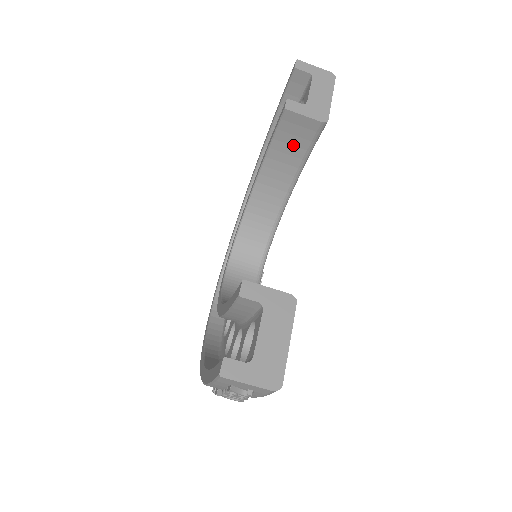
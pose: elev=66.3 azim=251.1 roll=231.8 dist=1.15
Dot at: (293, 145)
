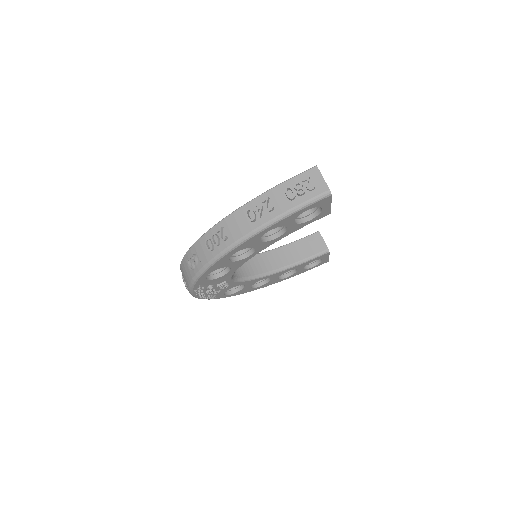
Dot at: (305, 250)
